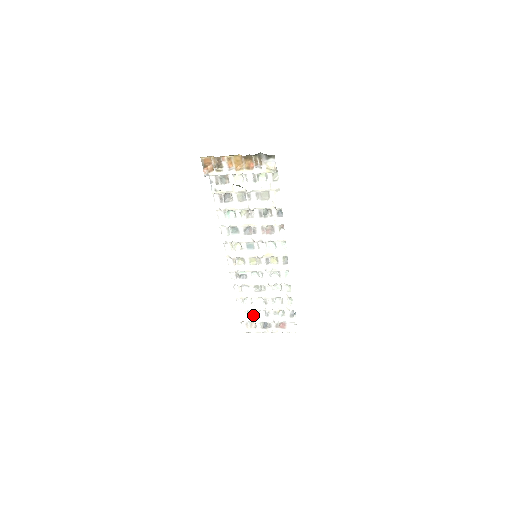
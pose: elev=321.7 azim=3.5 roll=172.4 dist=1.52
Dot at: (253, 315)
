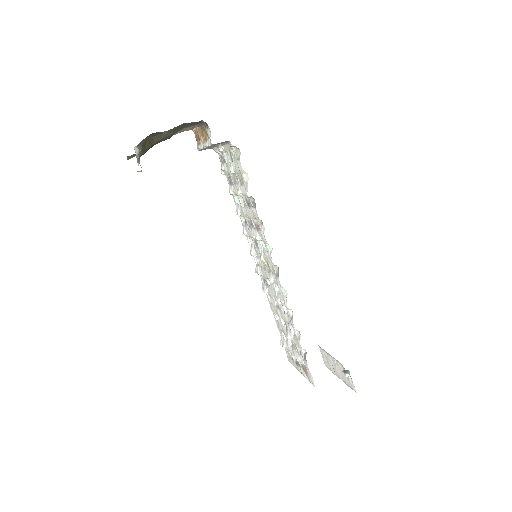
Dot at: occluded
